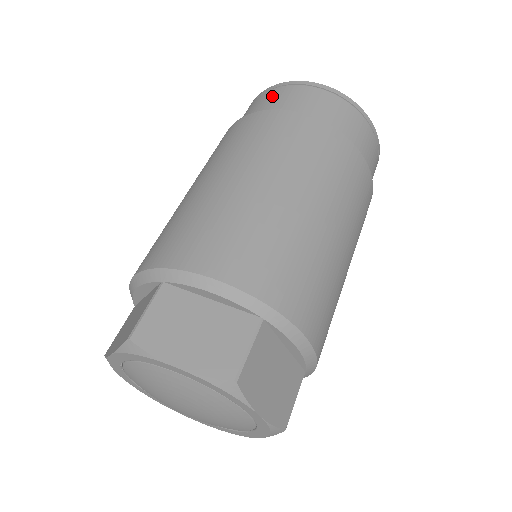
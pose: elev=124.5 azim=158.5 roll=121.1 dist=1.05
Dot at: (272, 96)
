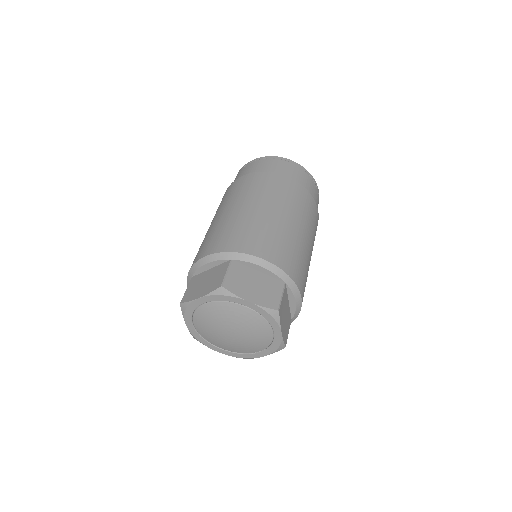
Dot at: occluded
